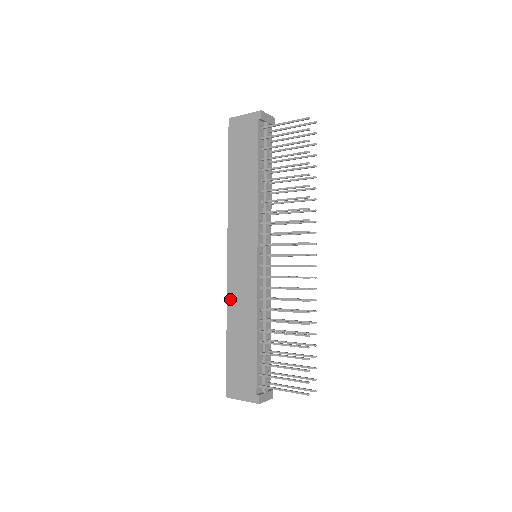
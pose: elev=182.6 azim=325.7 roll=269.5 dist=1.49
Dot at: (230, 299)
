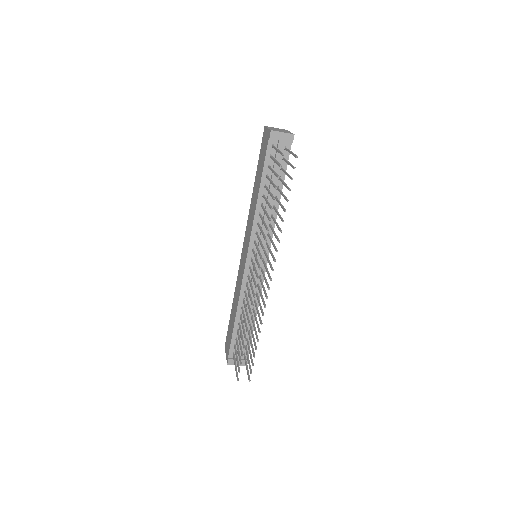
Dot at: (237, 280)
